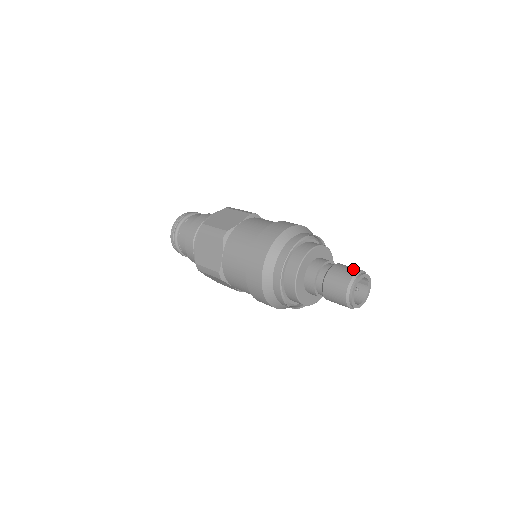
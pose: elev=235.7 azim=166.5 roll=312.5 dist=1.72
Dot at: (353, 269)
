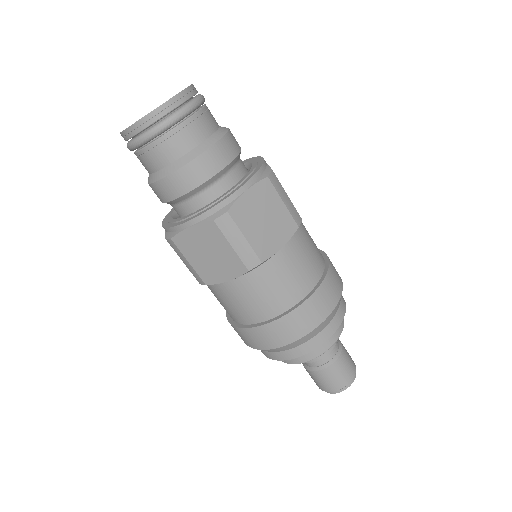
Dot at: (352, 370)
